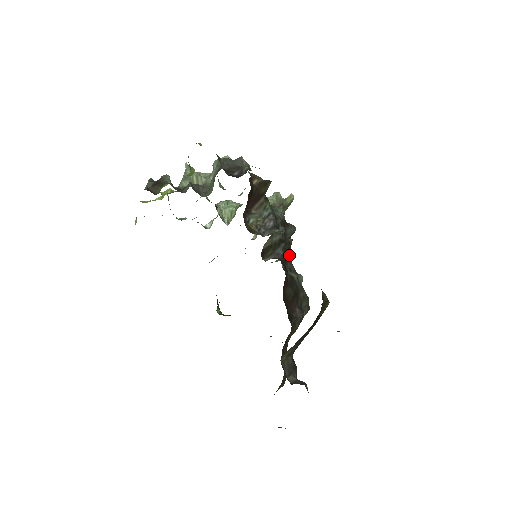
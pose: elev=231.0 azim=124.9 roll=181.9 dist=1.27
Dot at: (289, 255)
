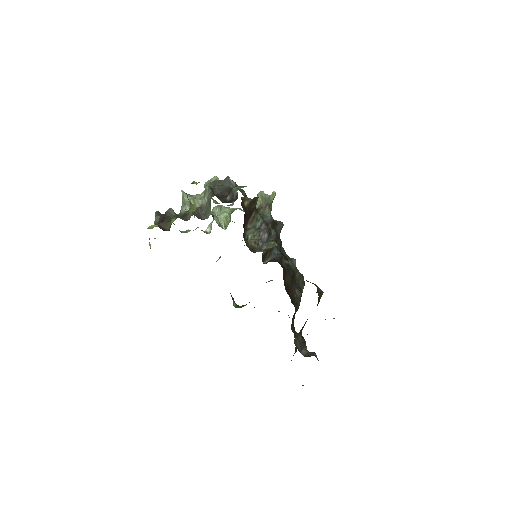
Dot at: occluded
